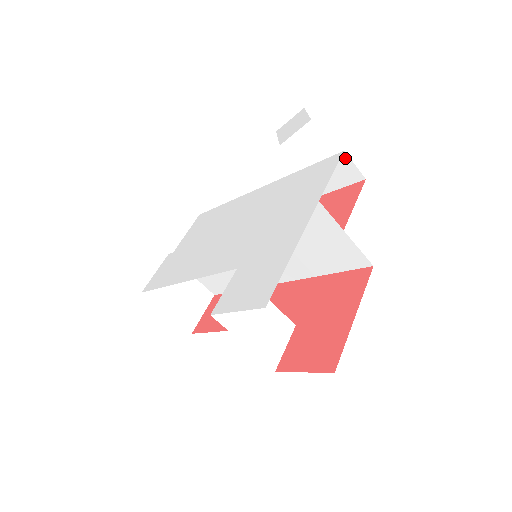
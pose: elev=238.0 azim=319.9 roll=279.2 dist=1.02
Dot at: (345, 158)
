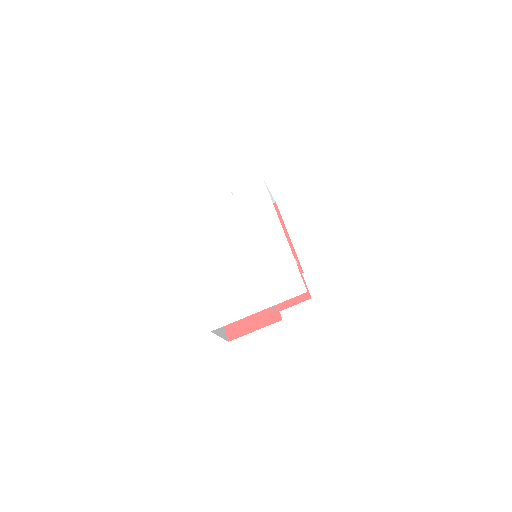
Dot at: occluded
